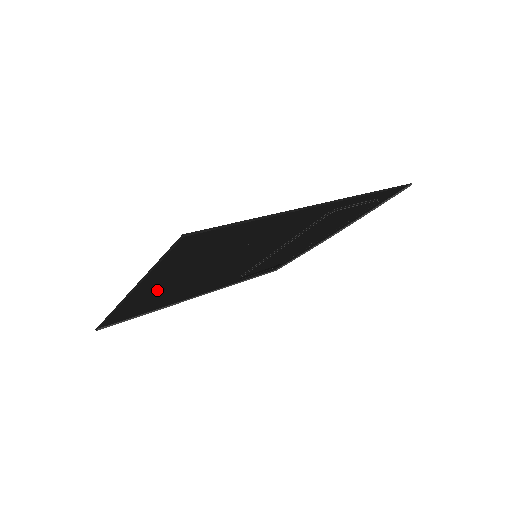
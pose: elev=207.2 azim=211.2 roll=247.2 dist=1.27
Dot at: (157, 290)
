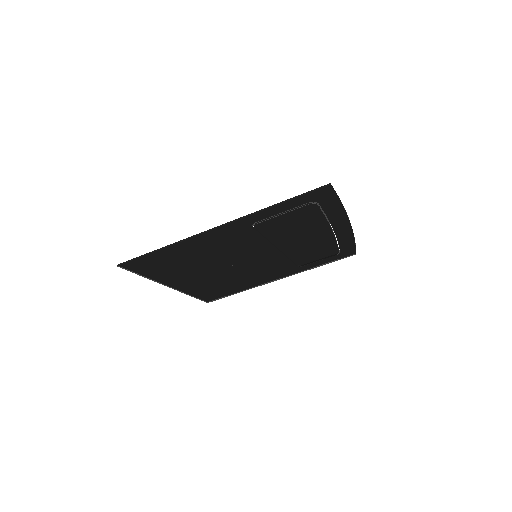
Dot at: (193, 283)
